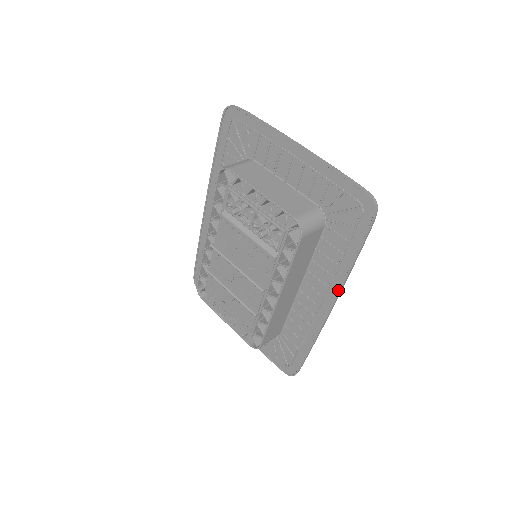
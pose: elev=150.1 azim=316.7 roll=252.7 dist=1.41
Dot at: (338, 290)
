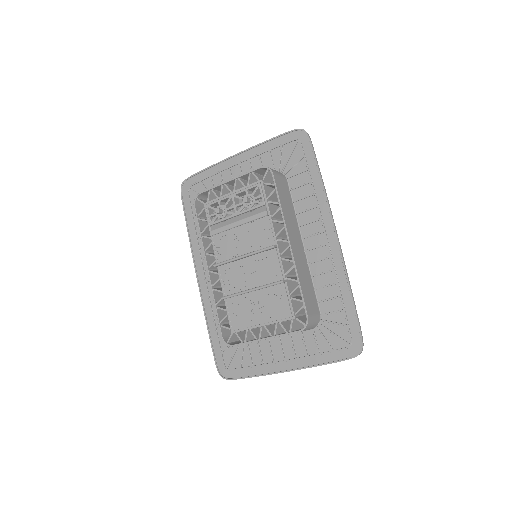
Dot at: (328, 211)
